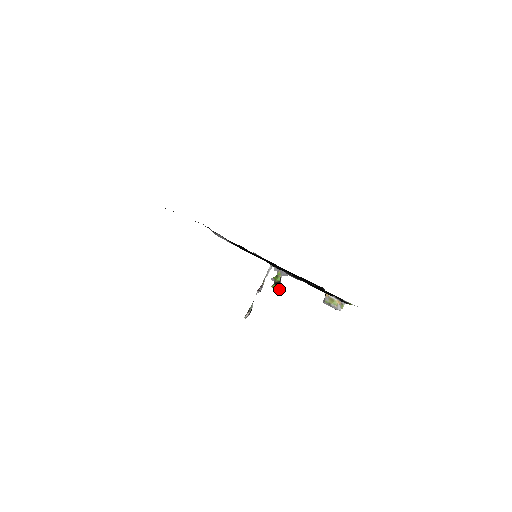
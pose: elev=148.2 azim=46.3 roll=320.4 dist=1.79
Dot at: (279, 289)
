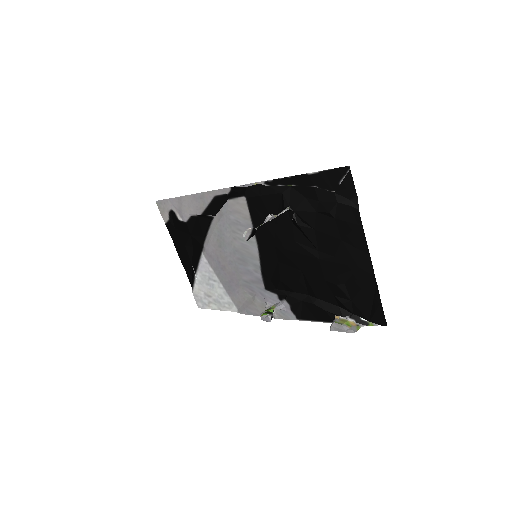
Dot at: (270, 317)
